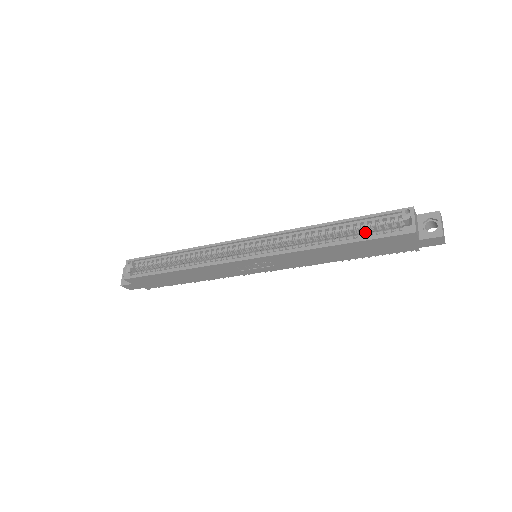
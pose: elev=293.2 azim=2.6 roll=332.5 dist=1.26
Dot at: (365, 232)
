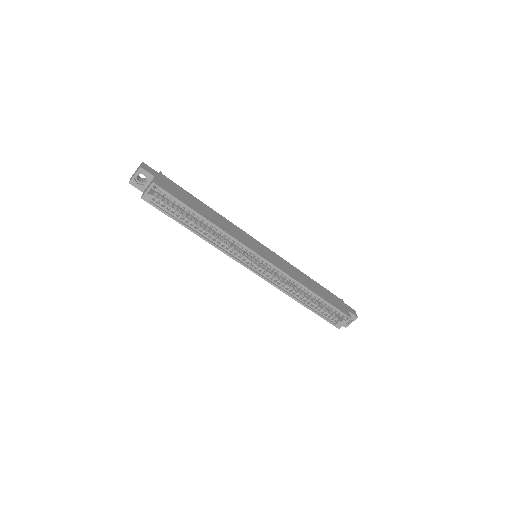
Dot at: occluded
